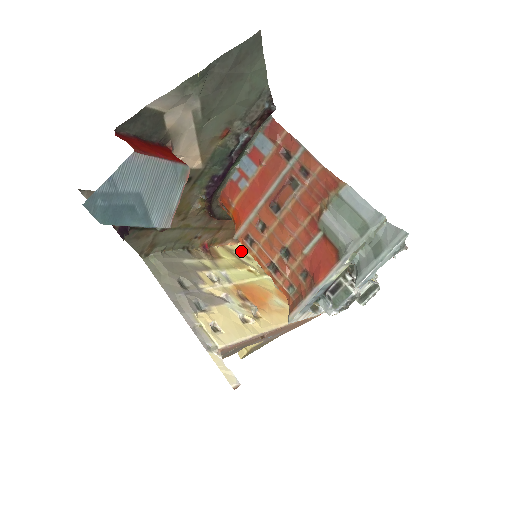
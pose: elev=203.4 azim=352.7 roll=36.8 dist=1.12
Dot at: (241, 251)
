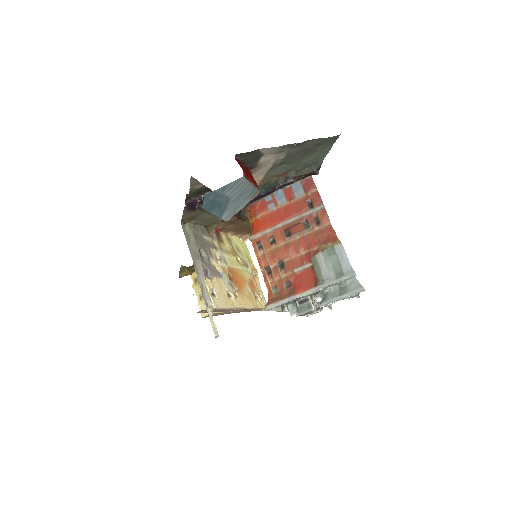
Dot at: (235, 242)
